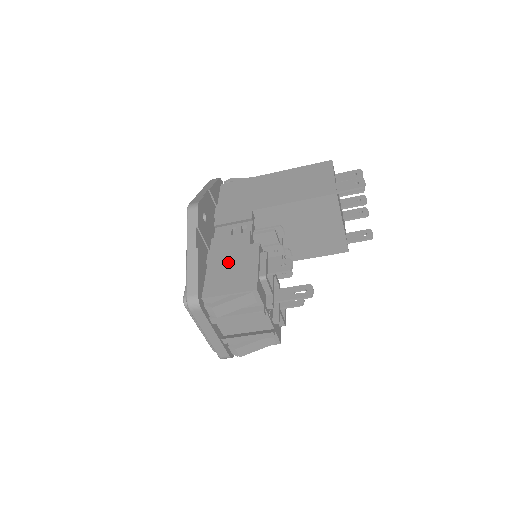
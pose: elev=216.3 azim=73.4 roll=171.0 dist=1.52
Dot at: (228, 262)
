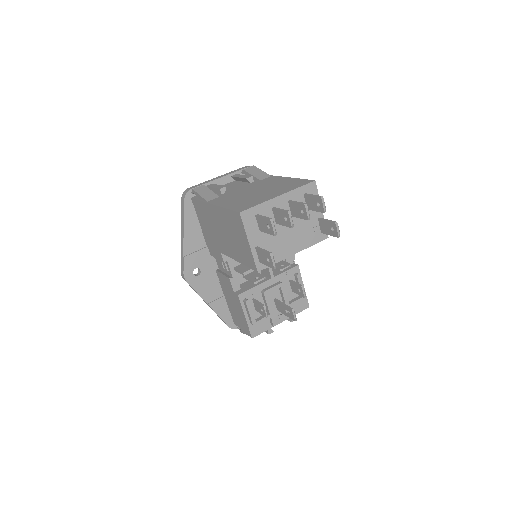
Dot at: (232, 302)
